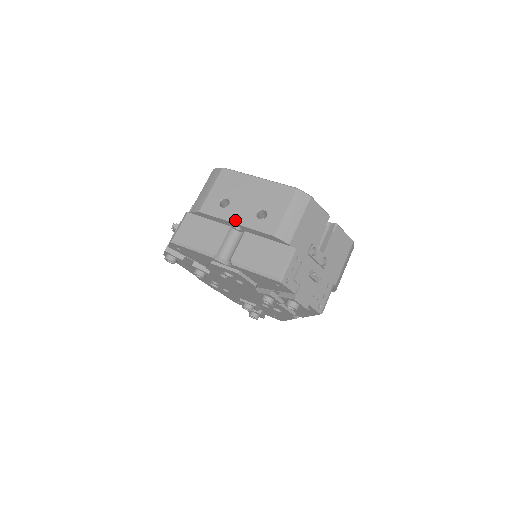
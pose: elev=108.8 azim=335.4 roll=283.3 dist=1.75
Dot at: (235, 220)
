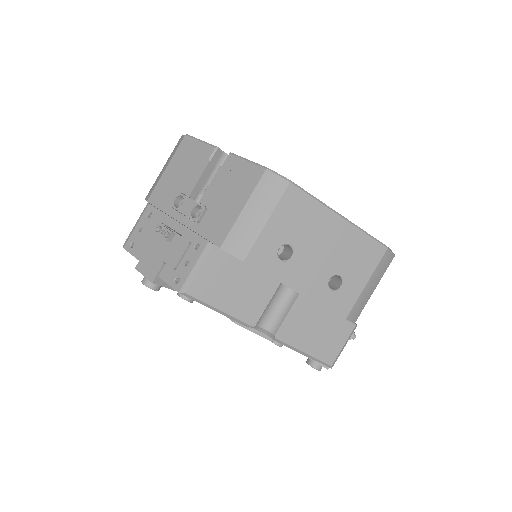
Dot at: (298, 287)
